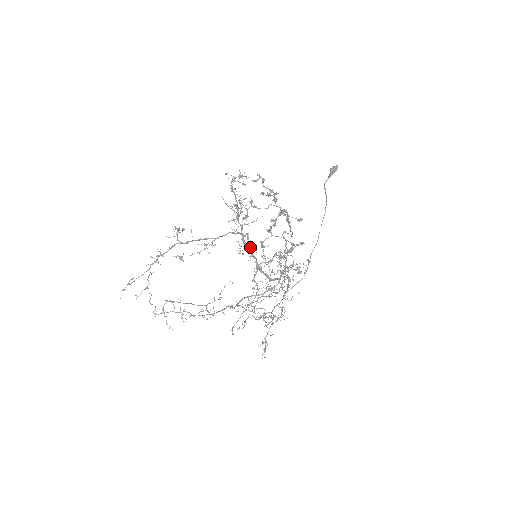
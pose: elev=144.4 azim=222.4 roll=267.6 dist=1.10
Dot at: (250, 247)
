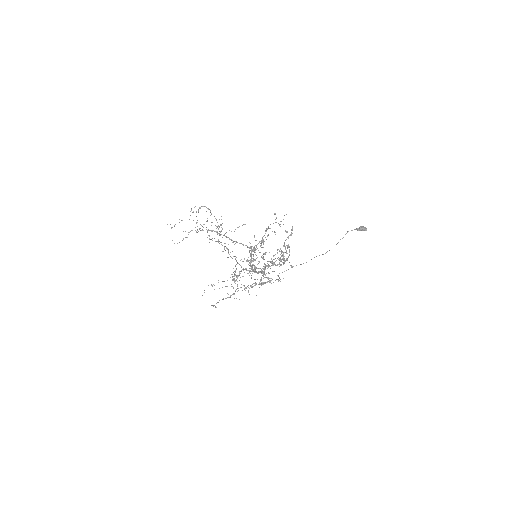
Dot at: occluded
